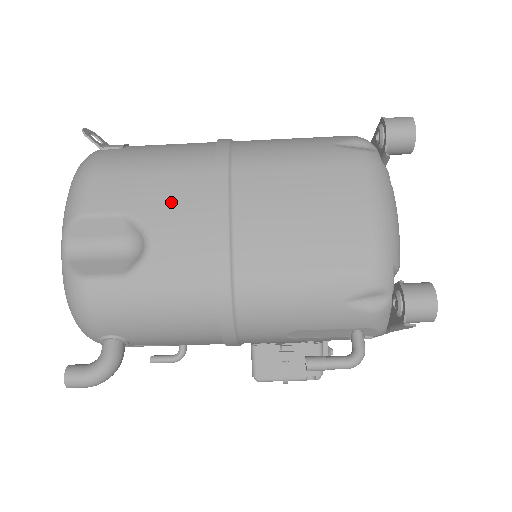
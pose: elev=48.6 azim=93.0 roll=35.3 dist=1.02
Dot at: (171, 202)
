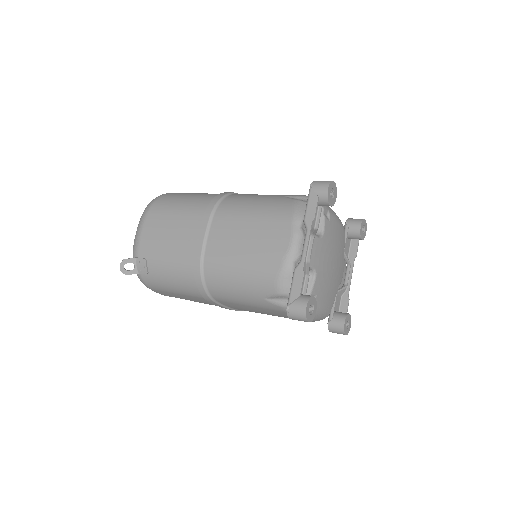
Dot at: (198, 301)
